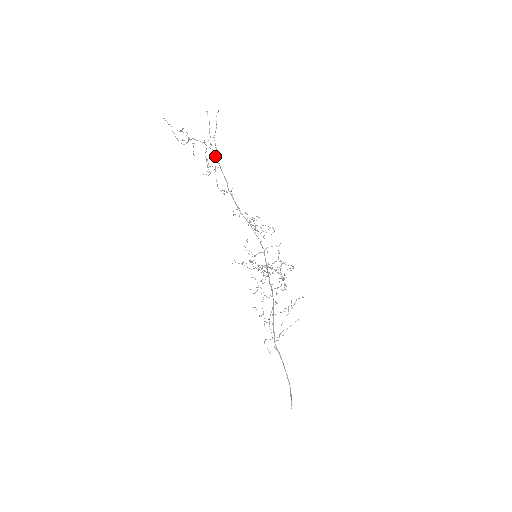
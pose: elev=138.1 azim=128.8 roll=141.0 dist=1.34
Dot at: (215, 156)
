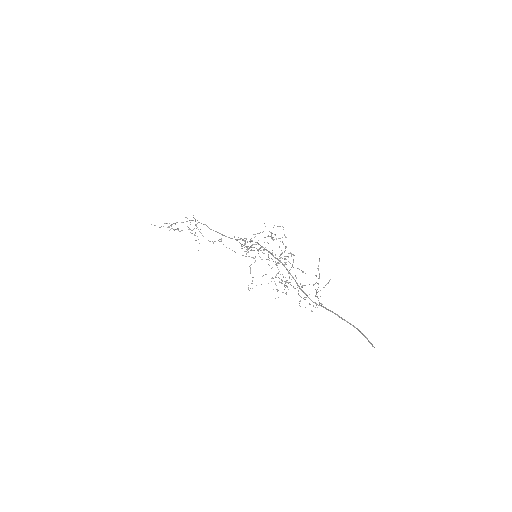
Dot at: occluded
